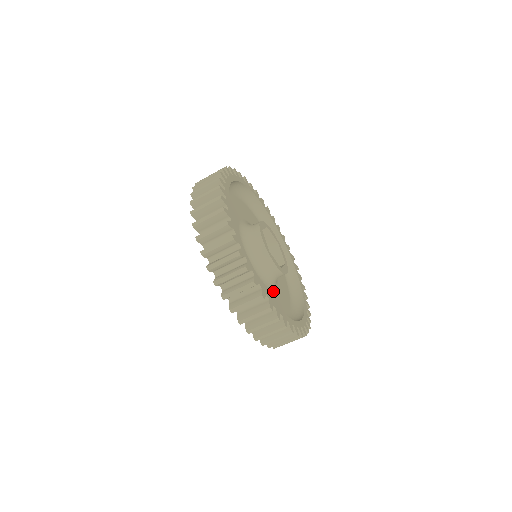
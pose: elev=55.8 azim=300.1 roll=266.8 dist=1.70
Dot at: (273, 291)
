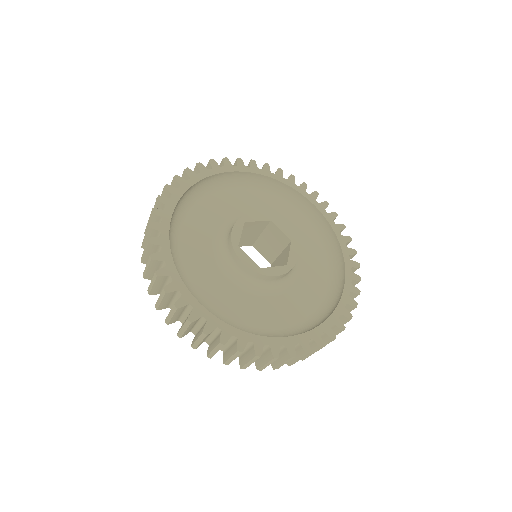
Dot at: (256, 297)
